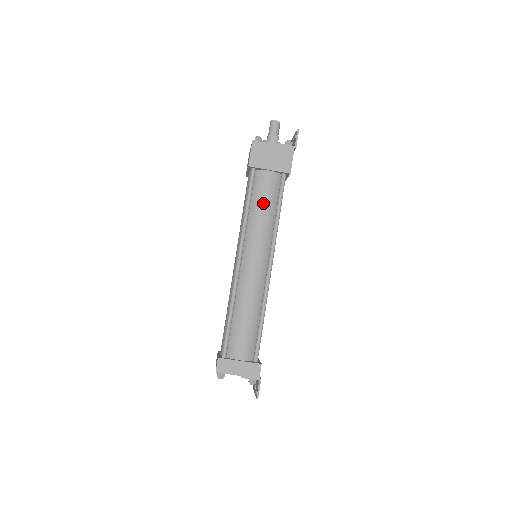
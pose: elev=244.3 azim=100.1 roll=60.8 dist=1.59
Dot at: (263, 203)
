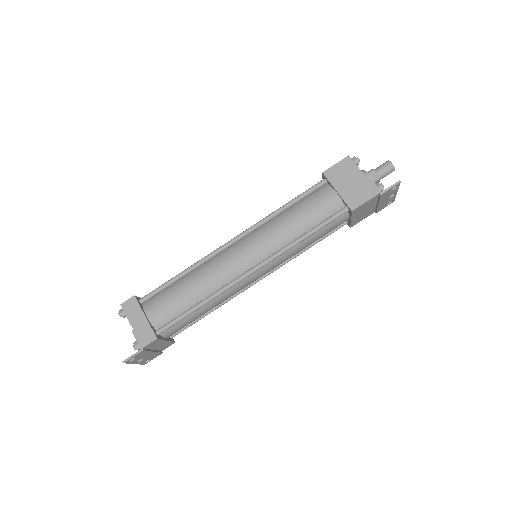
Dot at: (303, 213)
